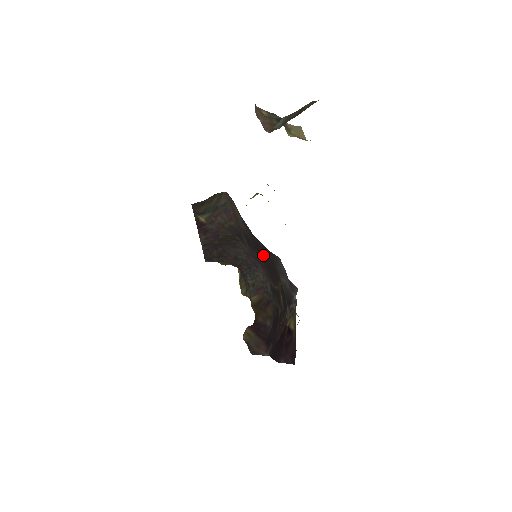
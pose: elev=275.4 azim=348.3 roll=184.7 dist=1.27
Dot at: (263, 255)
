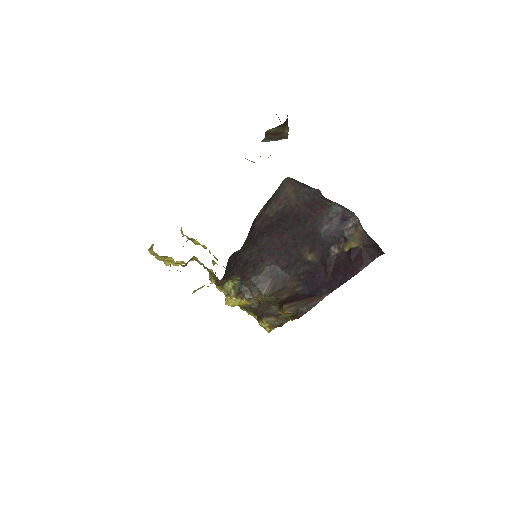
Dot at: (292, 230)
